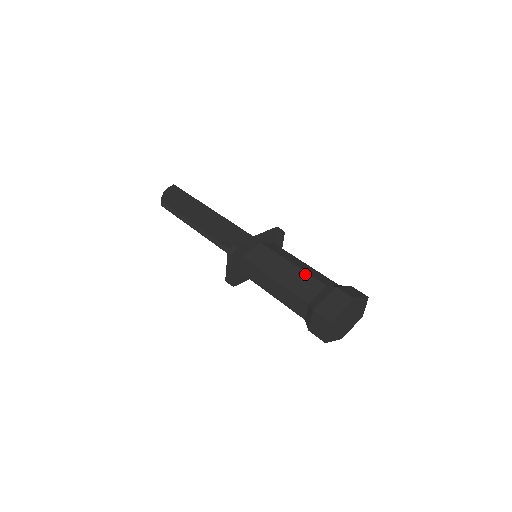
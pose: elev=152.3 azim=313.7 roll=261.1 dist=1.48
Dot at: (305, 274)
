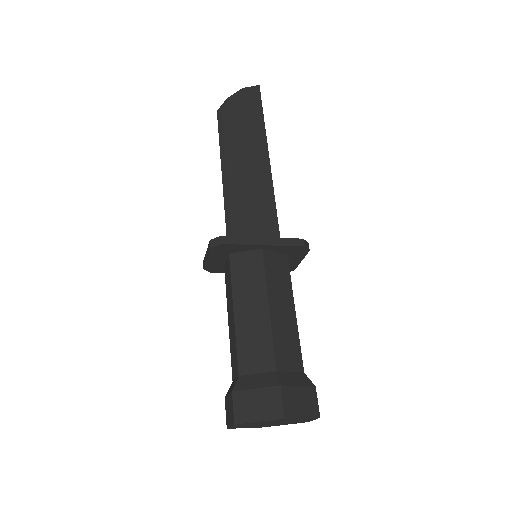
Dot at: (269, 335)
